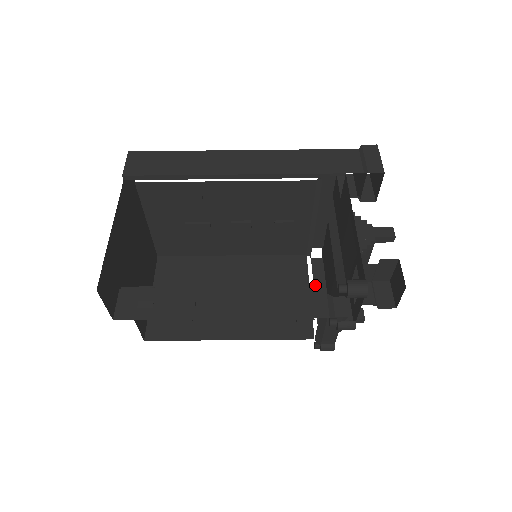
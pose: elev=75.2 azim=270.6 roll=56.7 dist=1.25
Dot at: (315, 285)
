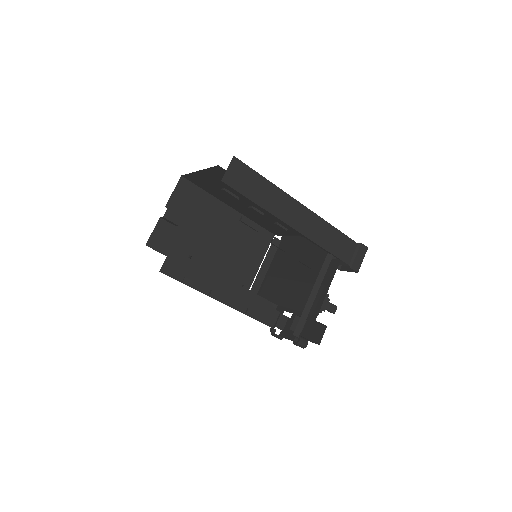
Dot at: (266, 258)
